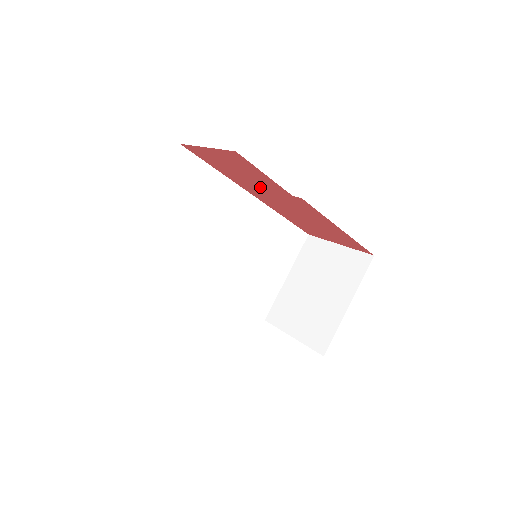
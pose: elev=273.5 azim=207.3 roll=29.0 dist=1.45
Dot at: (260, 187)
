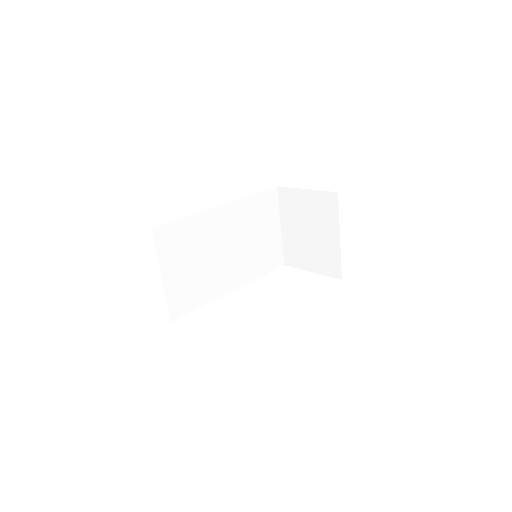
Dot at: occluded
